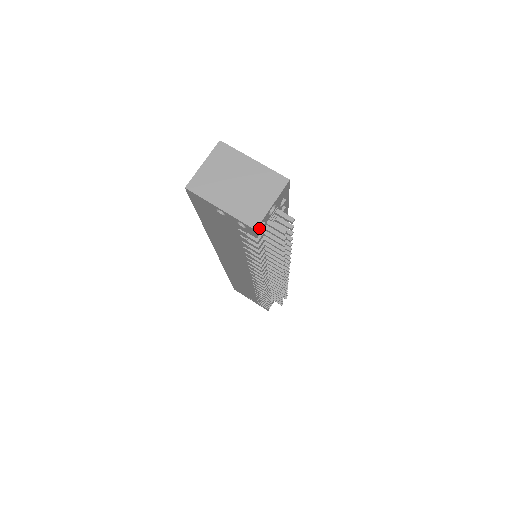
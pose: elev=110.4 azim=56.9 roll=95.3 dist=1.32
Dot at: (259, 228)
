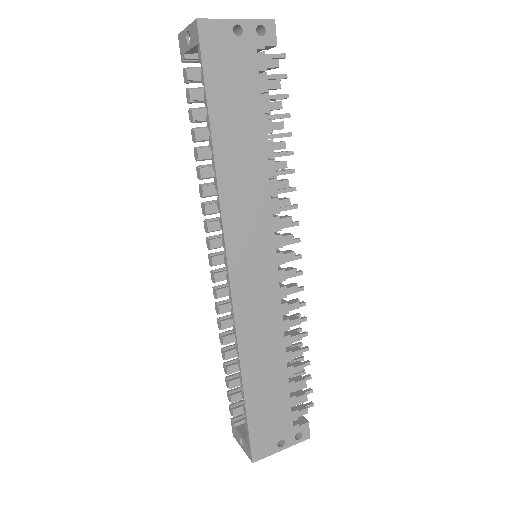
Dot at: (271, 39)
